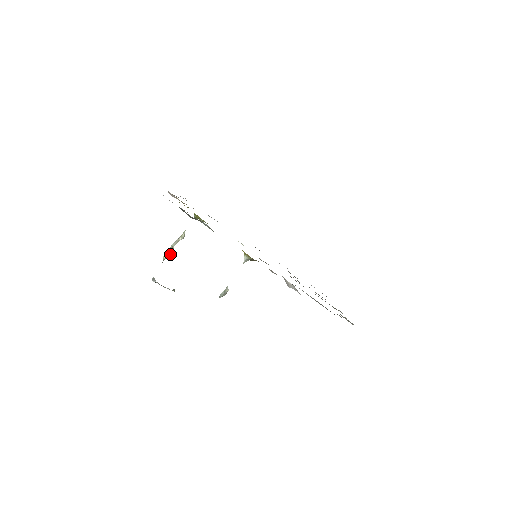
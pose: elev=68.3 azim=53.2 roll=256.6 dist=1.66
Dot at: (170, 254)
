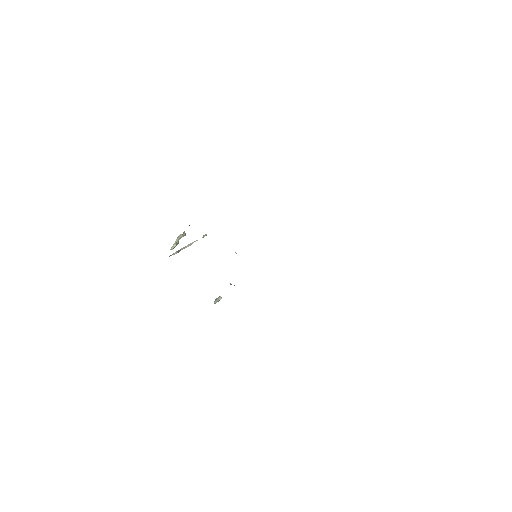
Dot at: (177, 244)
